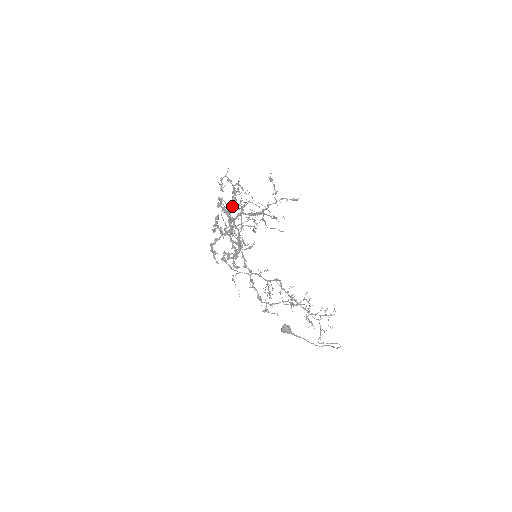
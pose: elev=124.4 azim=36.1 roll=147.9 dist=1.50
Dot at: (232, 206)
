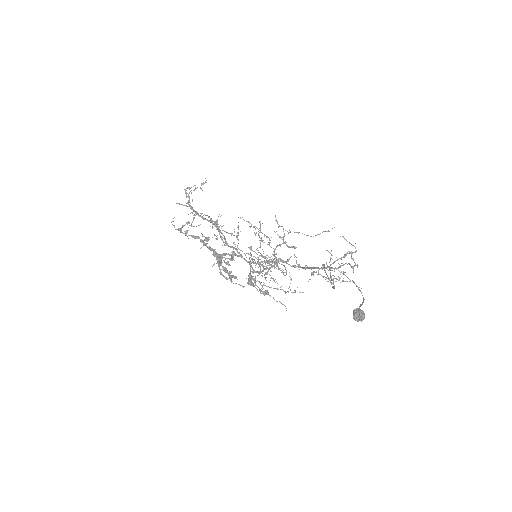
Dot at: (182, 227)
